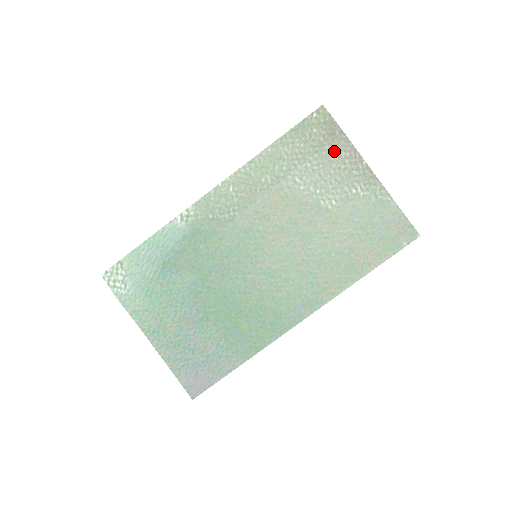
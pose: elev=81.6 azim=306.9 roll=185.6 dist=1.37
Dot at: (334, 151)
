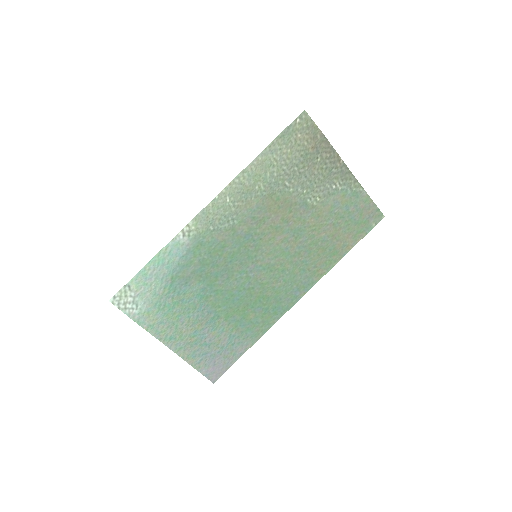
Dot at: (317, 153)
